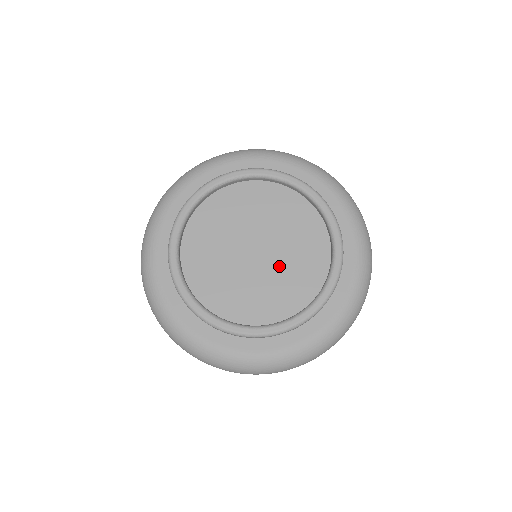
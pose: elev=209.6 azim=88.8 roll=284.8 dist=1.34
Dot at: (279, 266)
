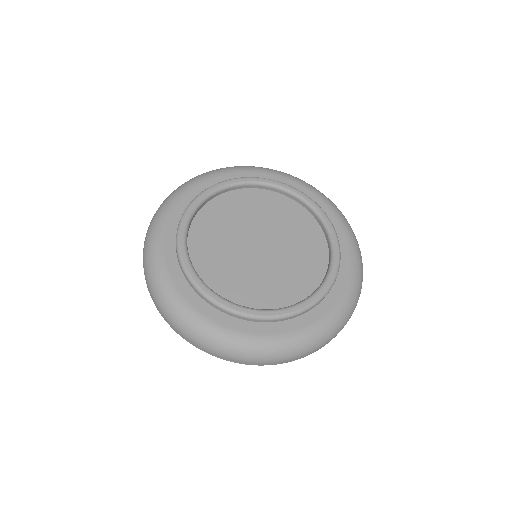
Dot at: (279, 263)
